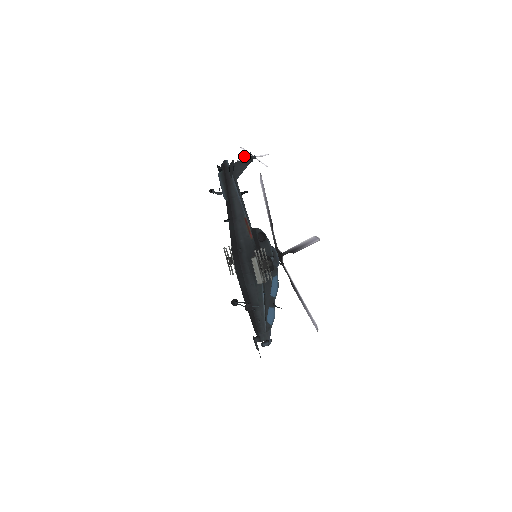
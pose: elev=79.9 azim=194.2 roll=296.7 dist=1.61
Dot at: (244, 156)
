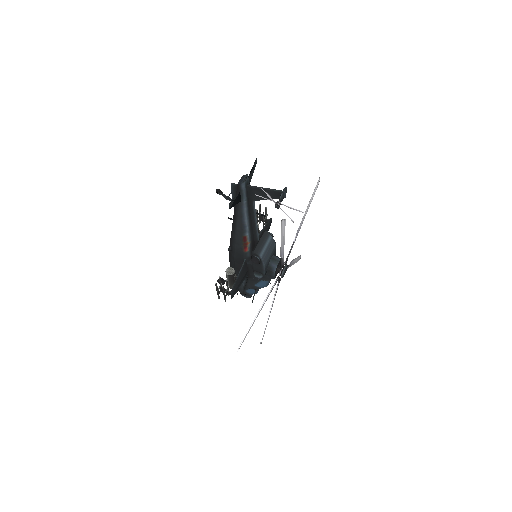
Dot at: (273, 189)
